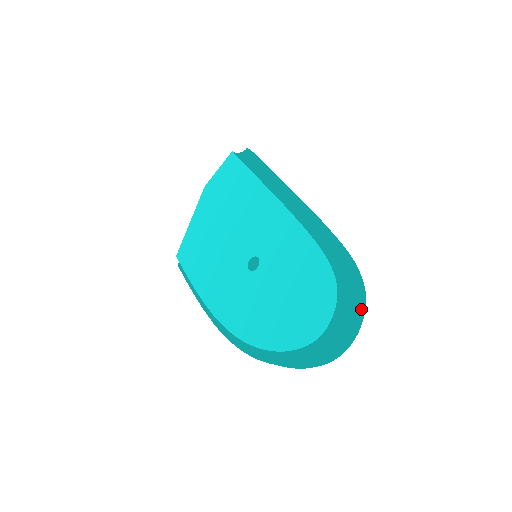
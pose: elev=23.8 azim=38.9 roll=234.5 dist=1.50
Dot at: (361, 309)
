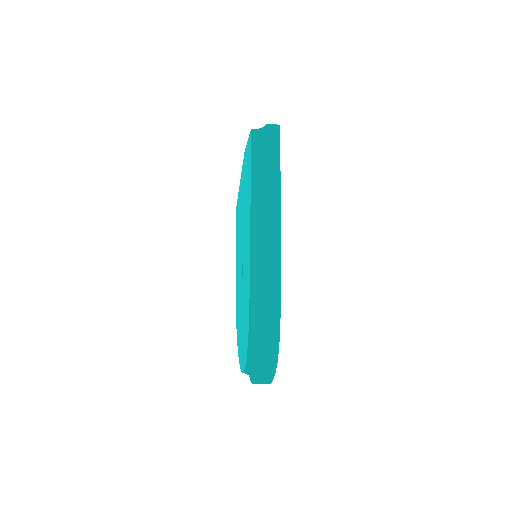
Dot at: (268, 372)
